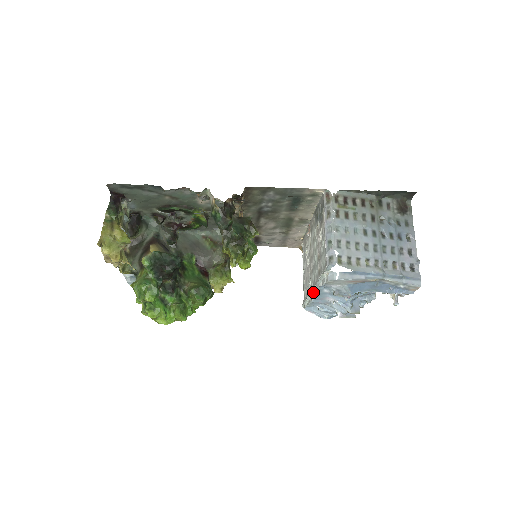
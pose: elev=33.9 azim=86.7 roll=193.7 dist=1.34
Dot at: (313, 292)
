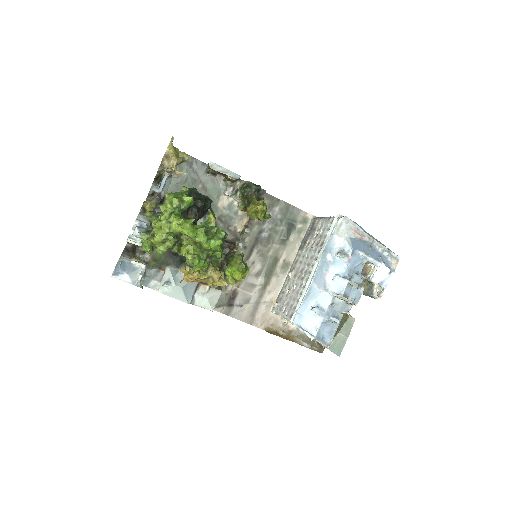
Dot at: (314, 269)
